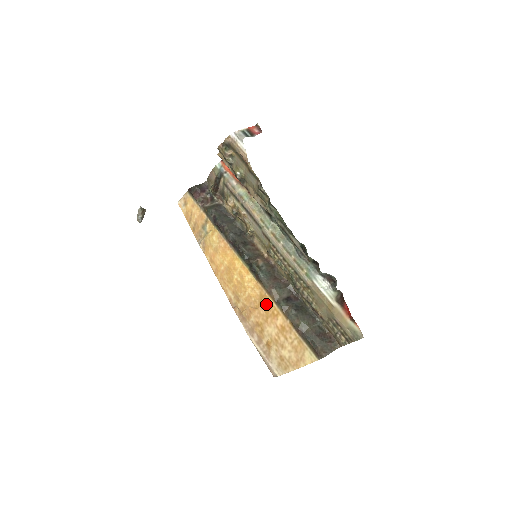
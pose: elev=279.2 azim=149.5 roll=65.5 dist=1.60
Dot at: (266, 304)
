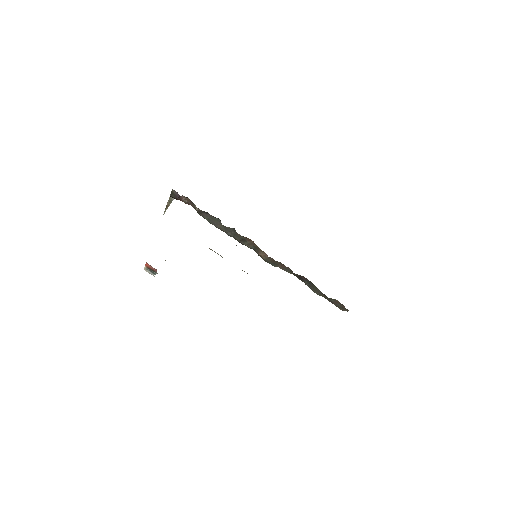
Dot at: occluded
